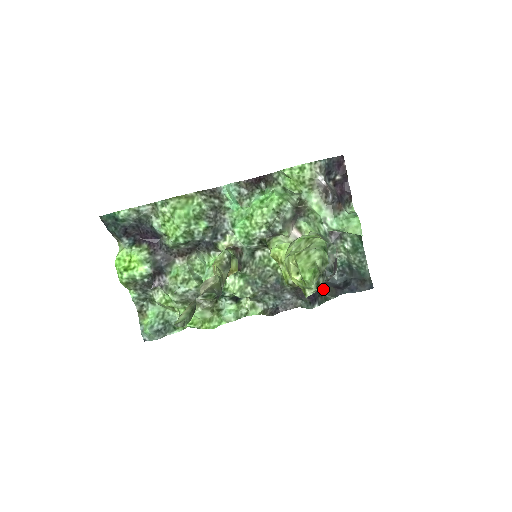
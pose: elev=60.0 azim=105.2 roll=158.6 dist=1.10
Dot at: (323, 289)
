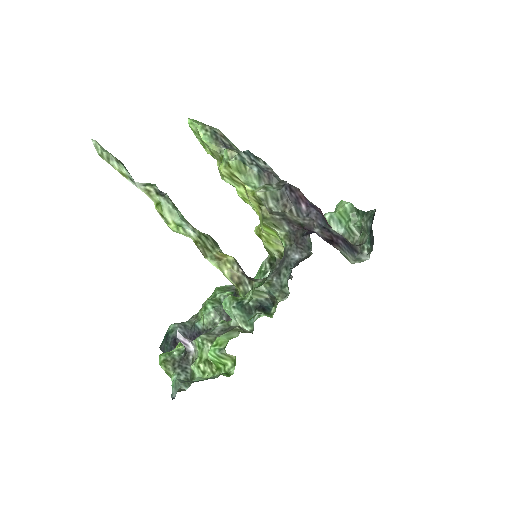
Dot at: occluded
